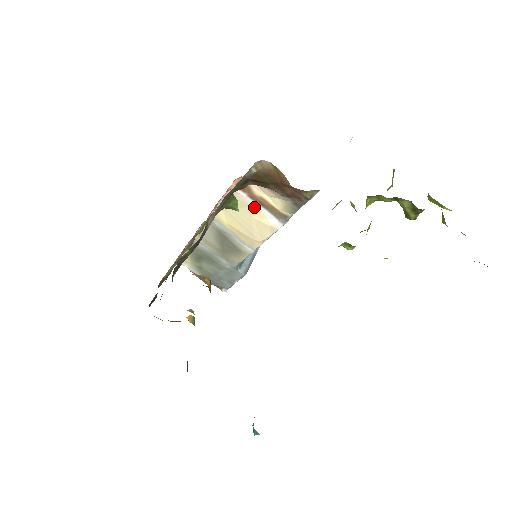
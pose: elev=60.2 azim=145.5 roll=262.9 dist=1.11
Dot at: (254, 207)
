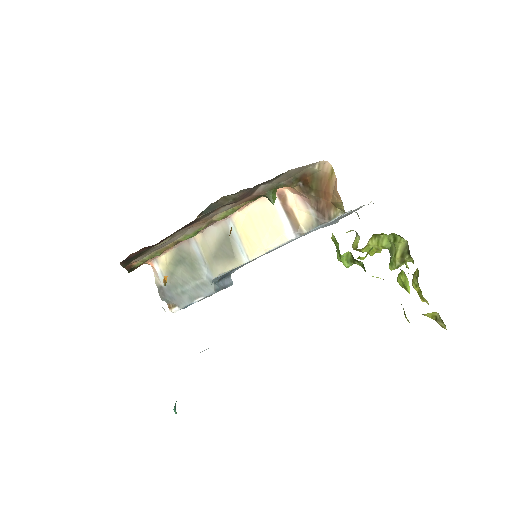
Dot at: (279, 215)
